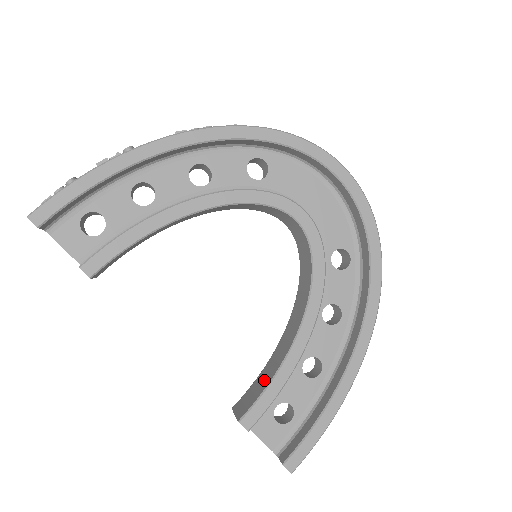
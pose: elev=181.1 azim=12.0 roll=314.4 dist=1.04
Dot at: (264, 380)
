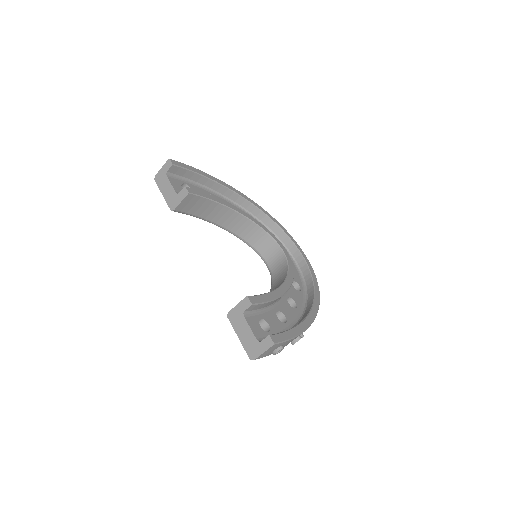
Dot at: occluded
